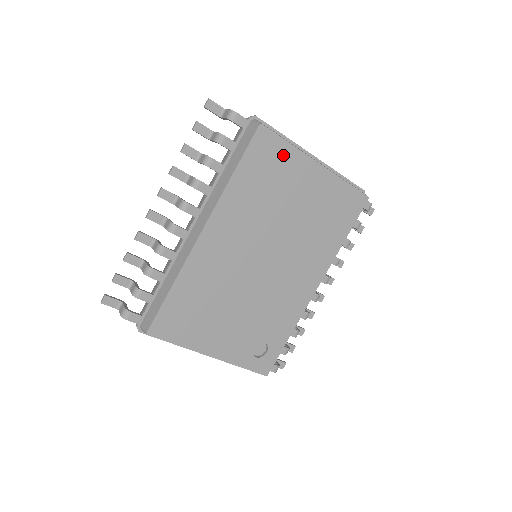
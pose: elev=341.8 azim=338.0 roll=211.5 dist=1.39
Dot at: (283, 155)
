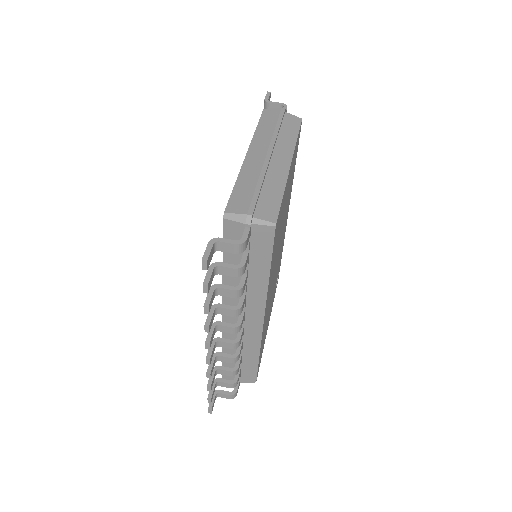
Dot at: occluded
